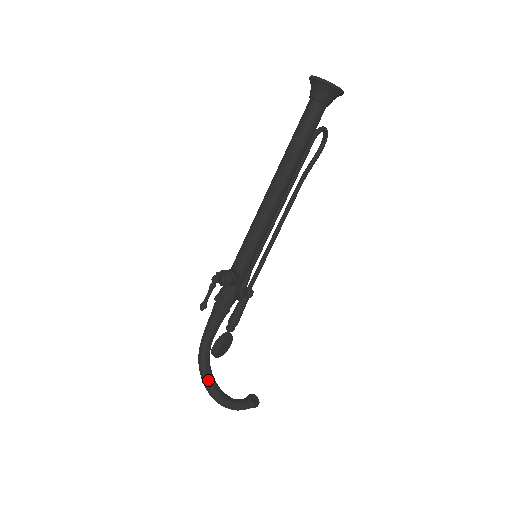
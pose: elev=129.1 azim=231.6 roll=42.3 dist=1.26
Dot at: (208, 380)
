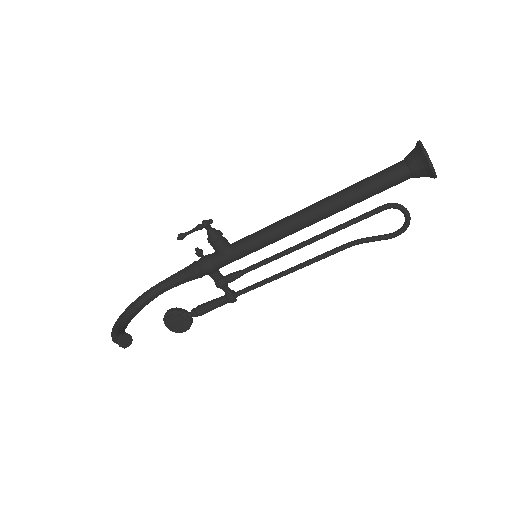
Dot at: (132, 306)
